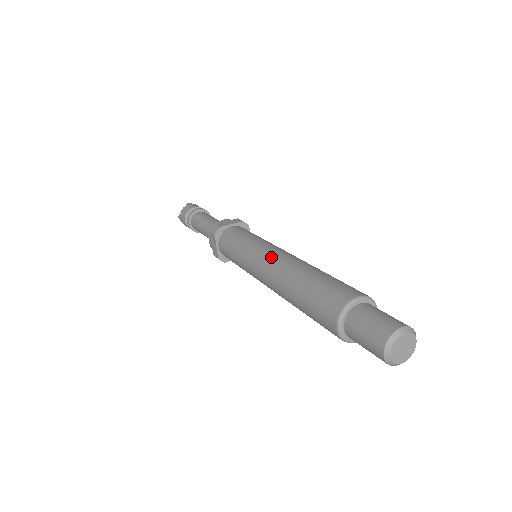
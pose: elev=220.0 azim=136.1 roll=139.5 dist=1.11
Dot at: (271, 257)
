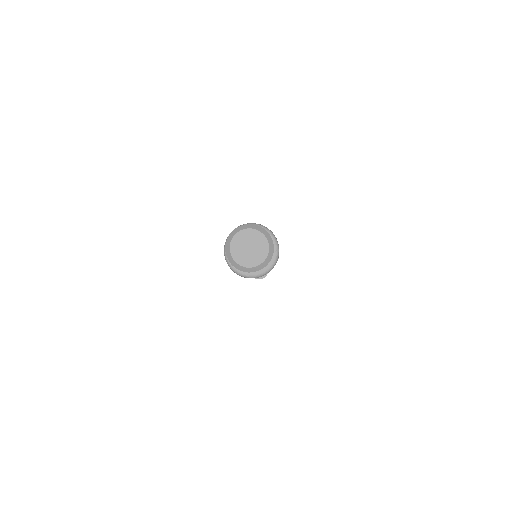
Dot at: occluded
